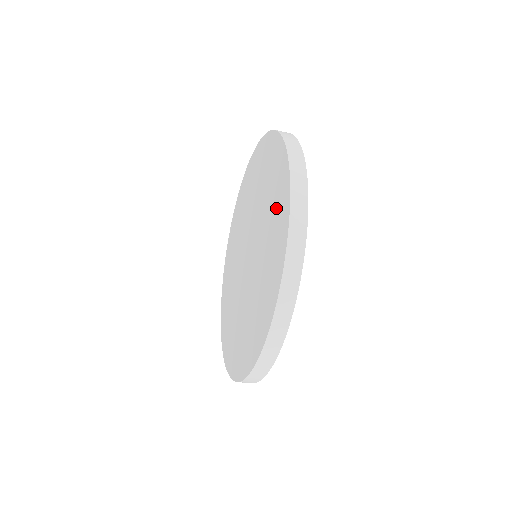
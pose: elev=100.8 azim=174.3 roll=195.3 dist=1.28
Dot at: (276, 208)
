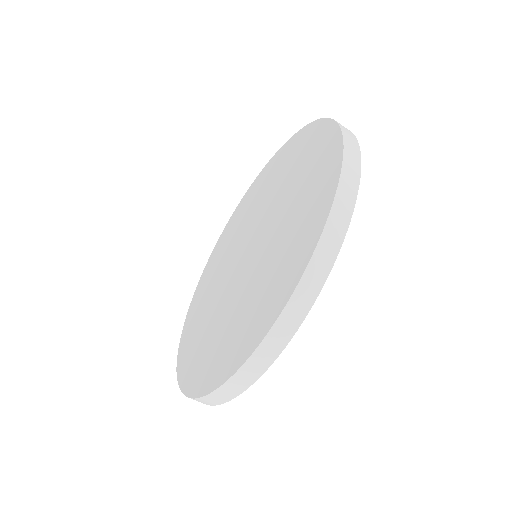
Dot at: (261, 303)
